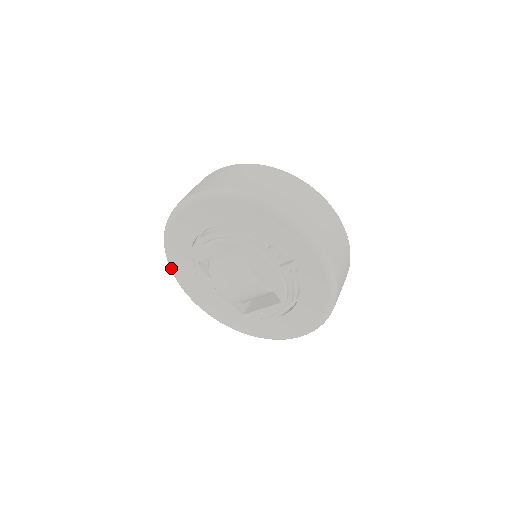
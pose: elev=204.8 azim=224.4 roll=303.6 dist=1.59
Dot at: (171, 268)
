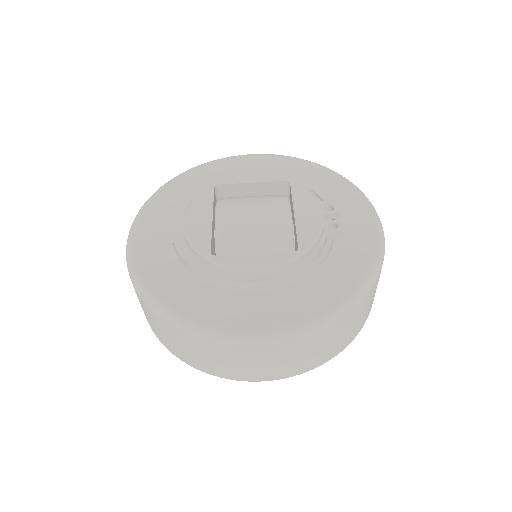
Dot at: (152, 196)
